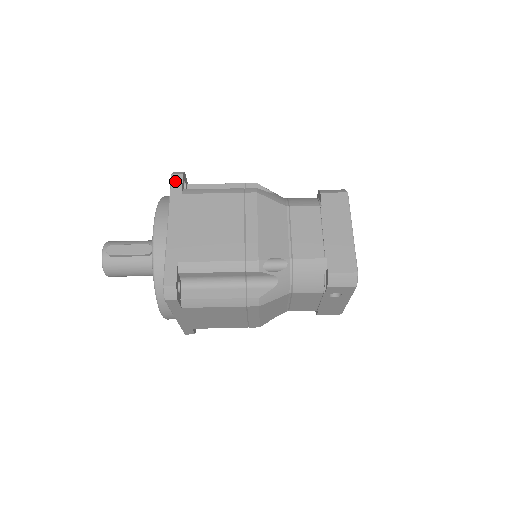
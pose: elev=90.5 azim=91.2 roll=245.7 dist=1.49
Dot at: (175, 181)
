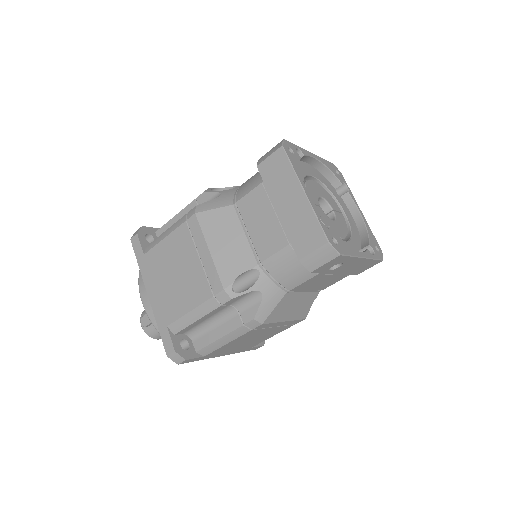
Dot at: (135, 245)
